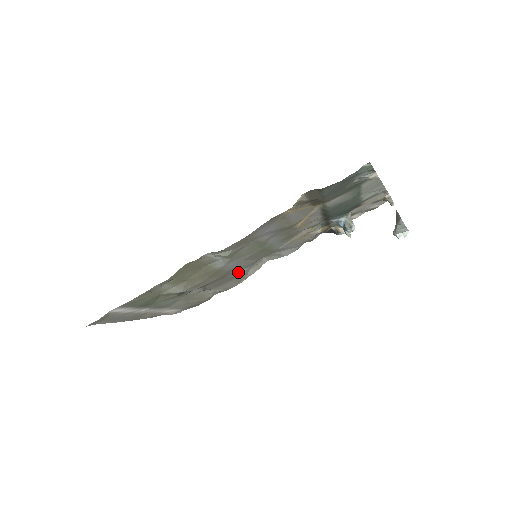
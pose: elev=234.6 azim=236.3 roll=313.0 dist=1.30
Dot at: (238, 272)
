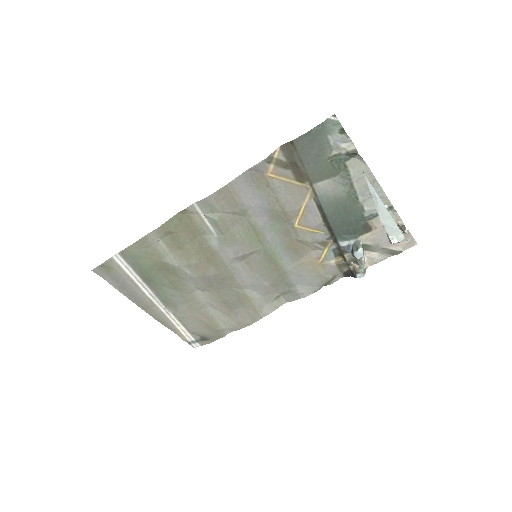
Dot at: (247, 292)
